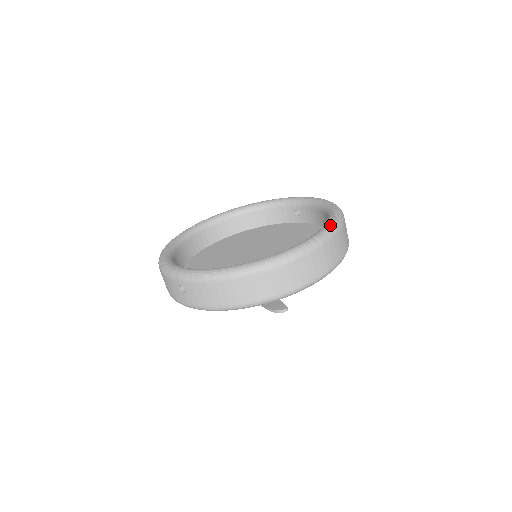
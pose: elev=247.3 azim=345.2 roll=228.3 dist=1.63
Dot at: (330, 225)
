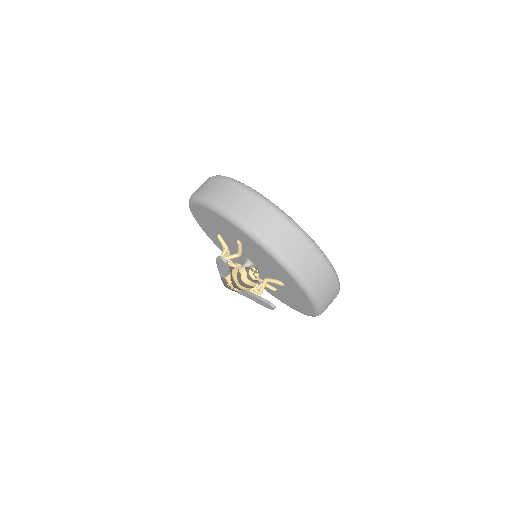
Dot at: occluded
